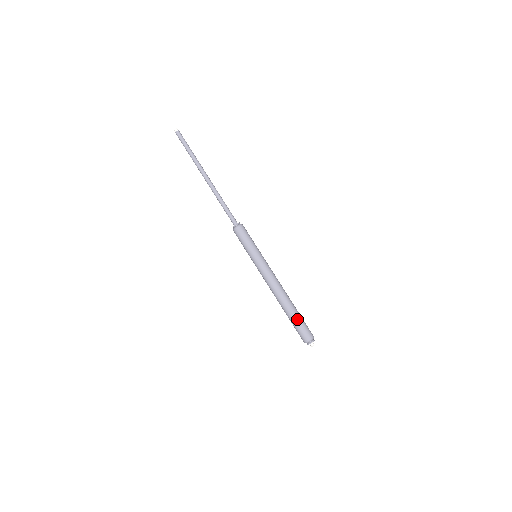
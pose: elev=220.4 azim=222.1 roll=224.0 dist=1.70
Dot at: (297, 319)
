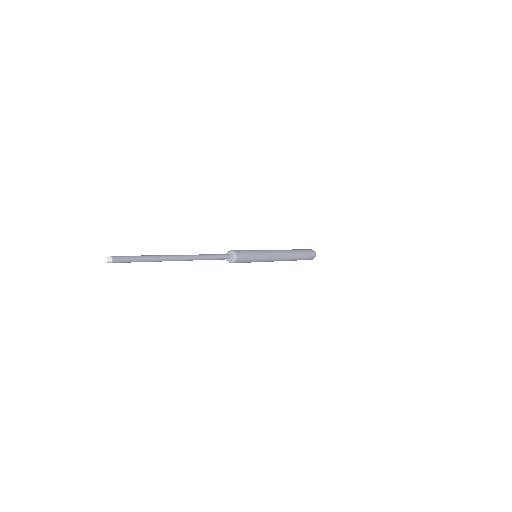
Dot at: (303, 259)
